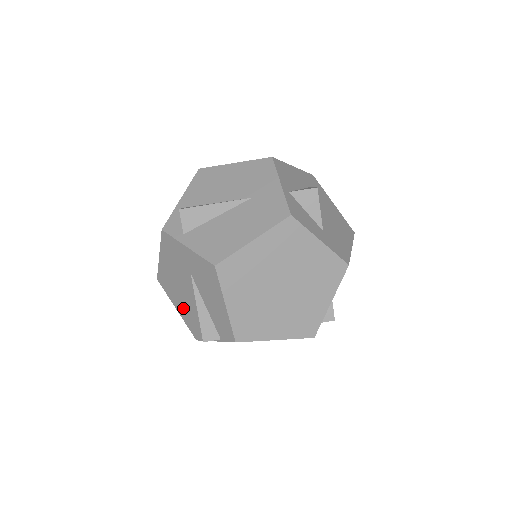
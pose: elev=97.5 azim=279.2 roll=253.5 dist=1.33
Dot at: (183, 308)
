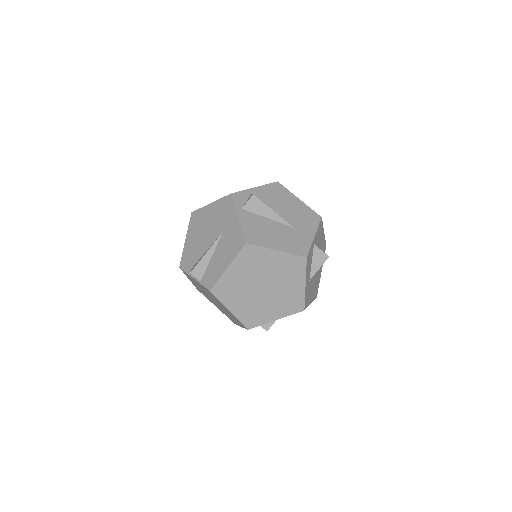
Dot at: (192, 243)
